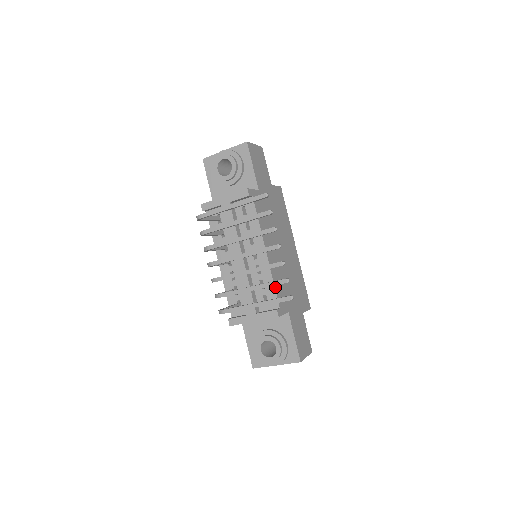
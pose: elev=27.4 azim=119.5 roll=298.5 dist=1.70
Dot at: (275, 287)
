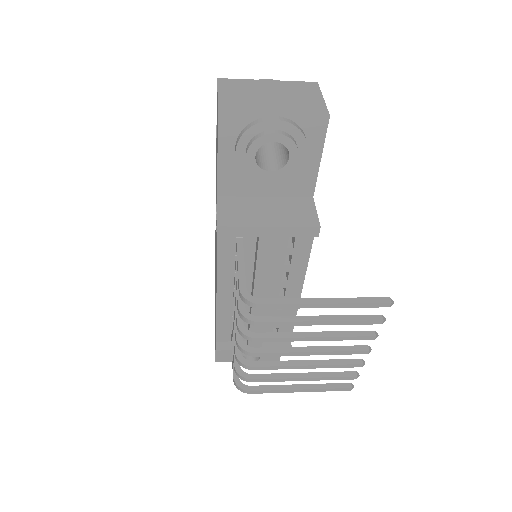
Dot at: occluded
